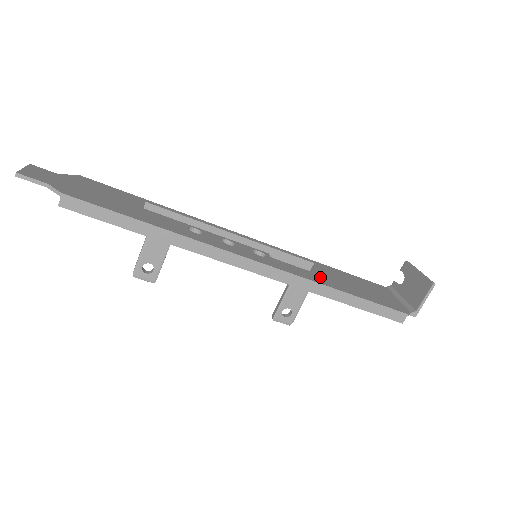
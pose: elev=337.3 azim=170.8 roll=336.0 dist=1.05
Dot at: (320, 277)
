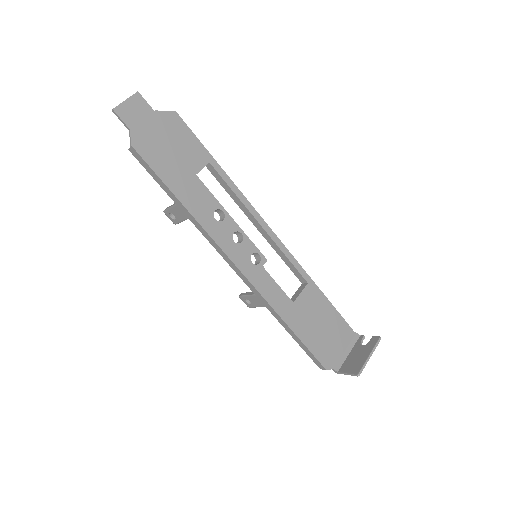
Dot at: (287, 303)
